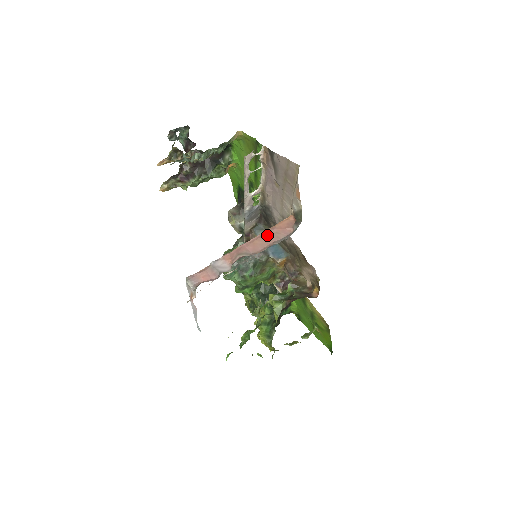
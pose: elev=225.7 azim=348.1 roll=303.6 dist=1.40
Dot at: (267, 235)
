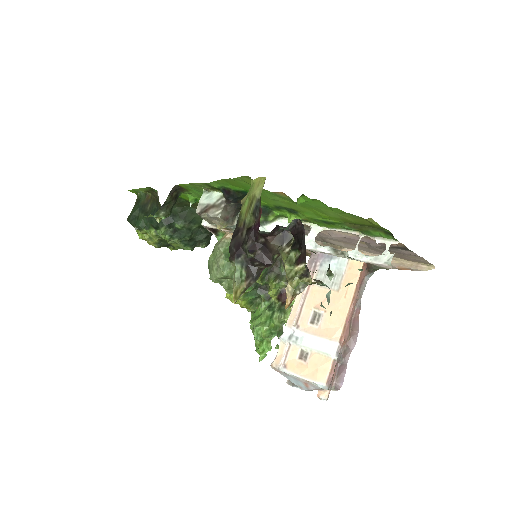
Dot at: occluded
